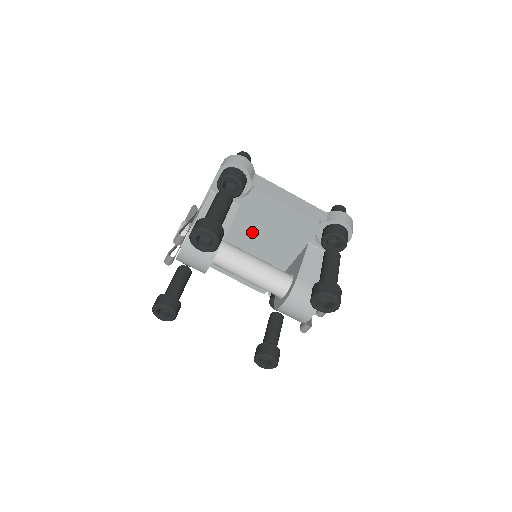
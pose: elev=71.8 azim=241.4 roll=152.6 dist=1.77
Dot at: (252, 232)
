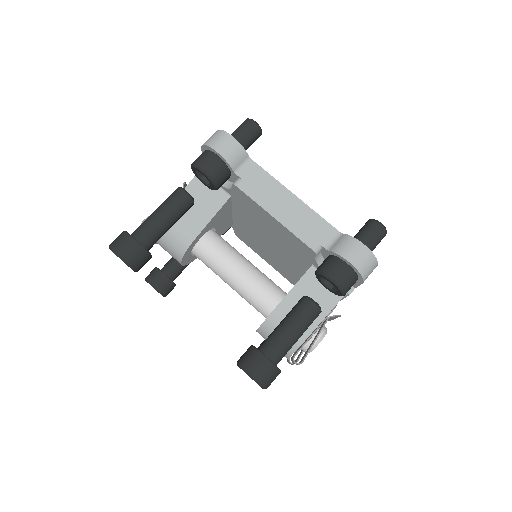
Dot at: (255, 226)
